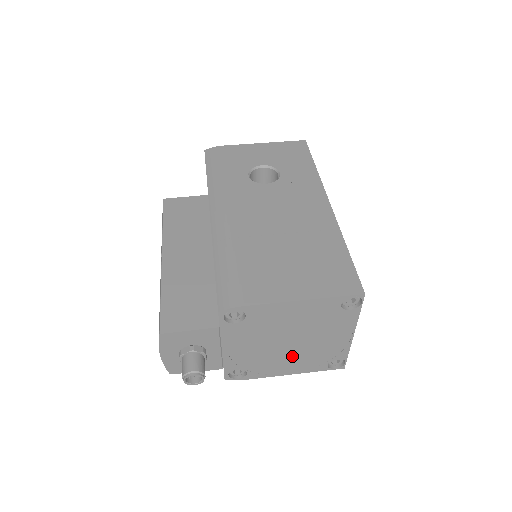
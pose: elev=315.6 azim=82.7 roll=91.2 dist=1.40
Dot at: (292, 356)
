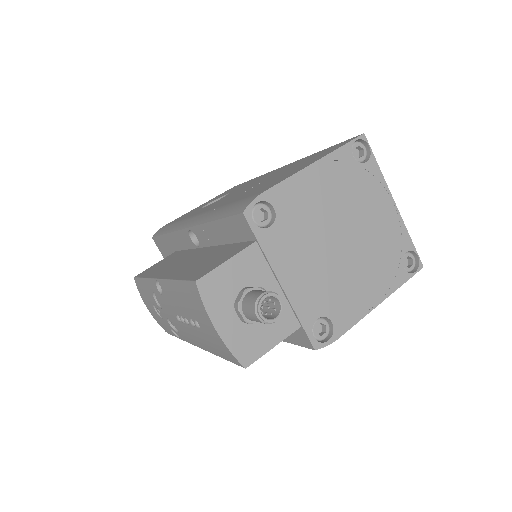
Dot at: (360, 266)
